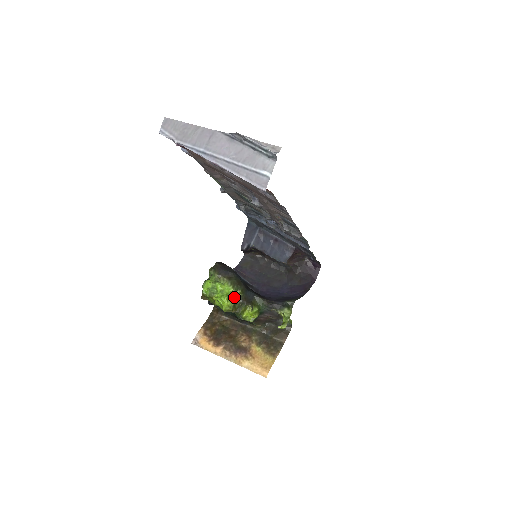
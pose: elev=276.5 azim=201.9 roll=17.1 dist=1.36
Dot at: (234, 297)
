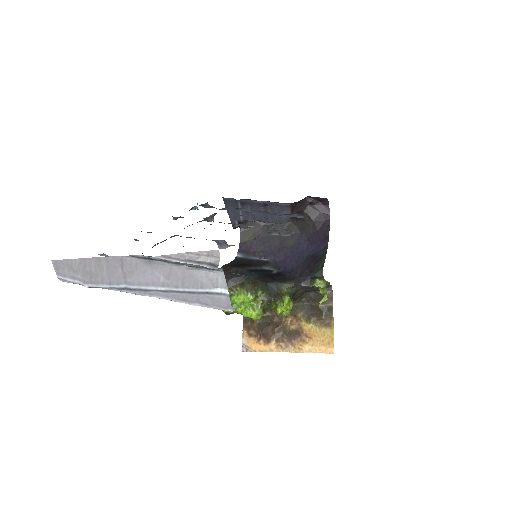
Dot at: (258, 302)
